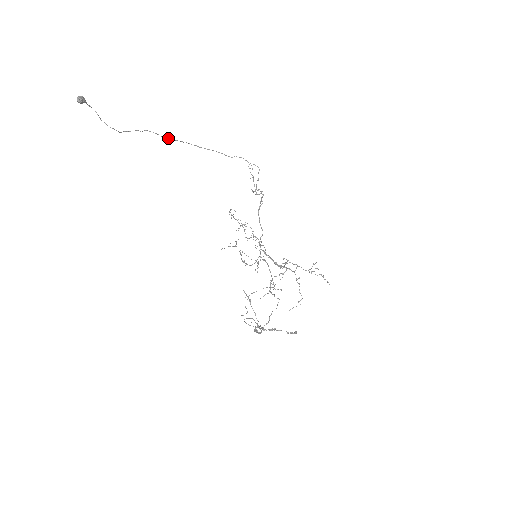
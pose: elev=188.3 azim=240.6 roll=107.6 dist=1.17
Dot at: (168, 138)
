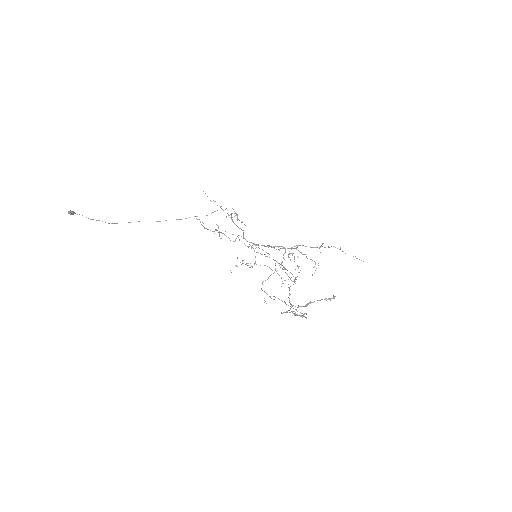
Dot at: occluded
